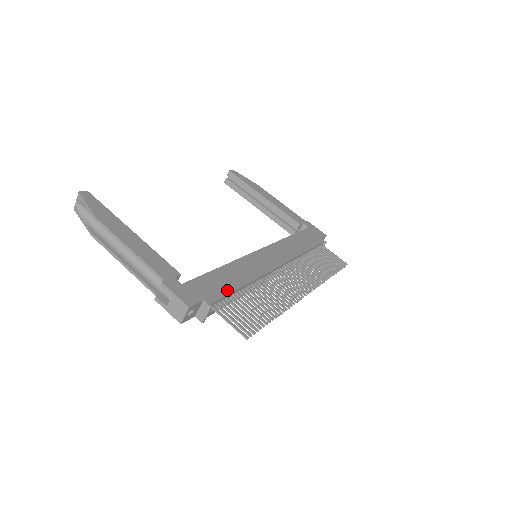
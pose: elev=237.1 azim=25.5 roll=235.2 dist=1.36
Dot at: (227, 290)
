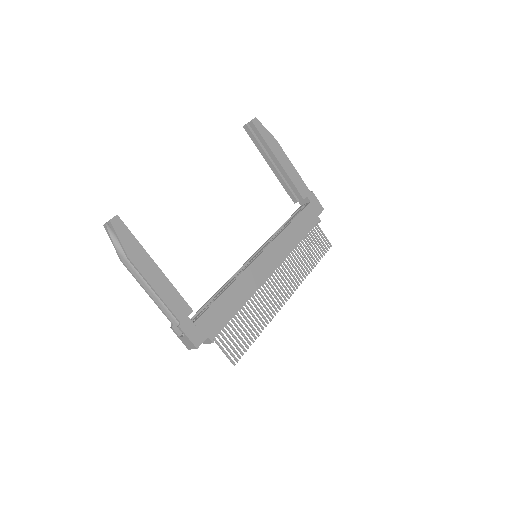
Dot at: (227, 319)
